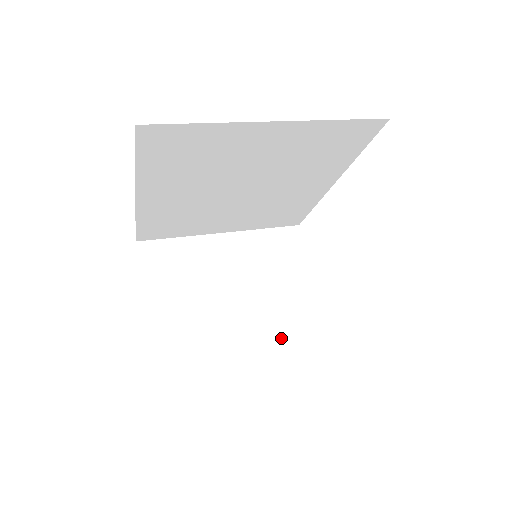
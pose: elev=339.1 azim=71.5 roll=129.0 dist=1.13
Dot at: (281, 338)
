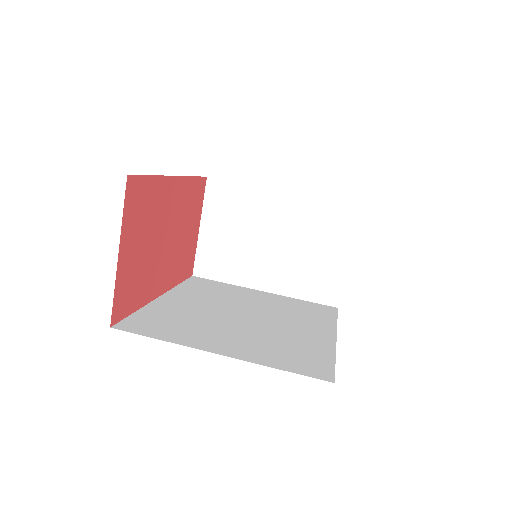
Dot at: (296, 298)
